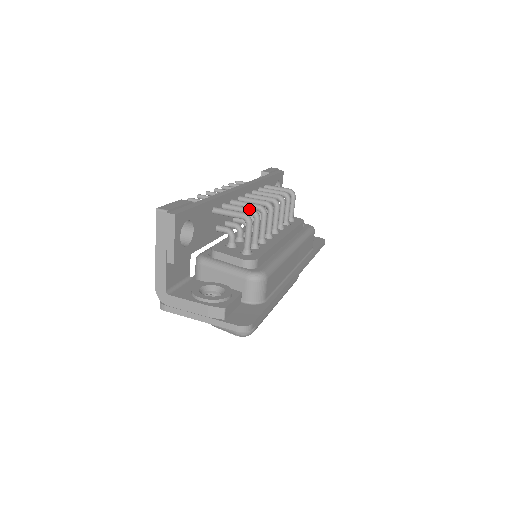
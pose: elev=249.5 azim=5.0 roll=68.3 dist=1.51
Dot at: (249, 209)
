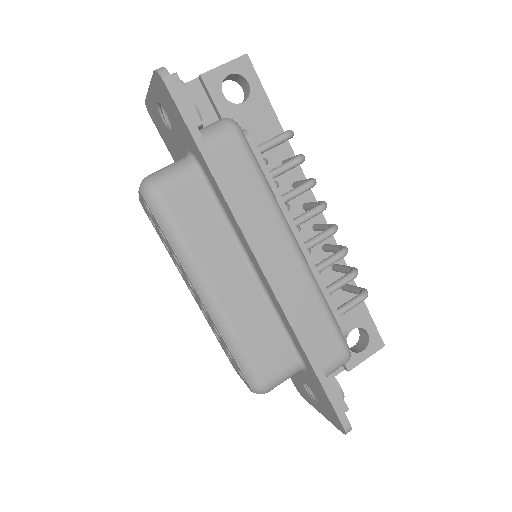
Dot at: occluded
